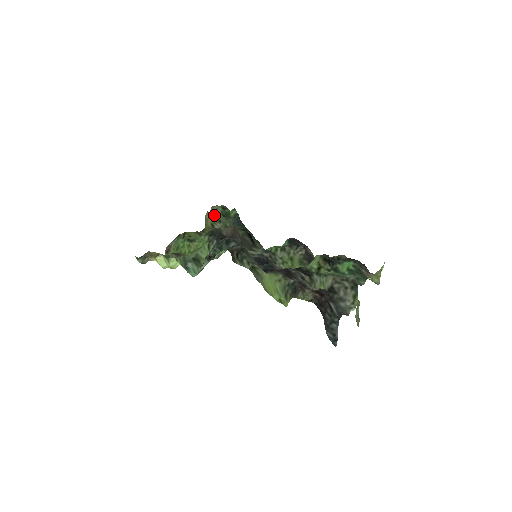
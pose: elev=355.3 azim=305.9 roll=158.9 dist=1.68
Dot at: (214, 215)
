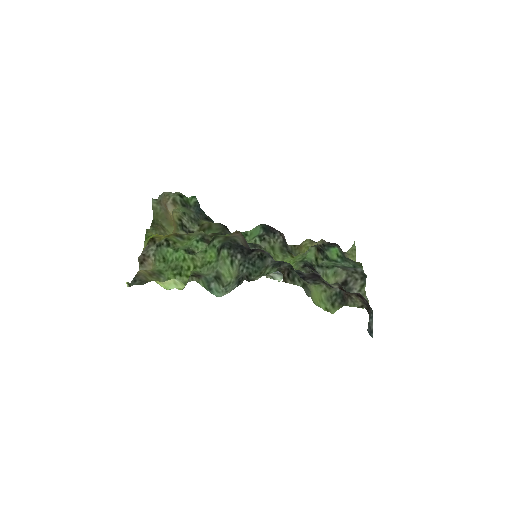
Dot at: (172, 205)
